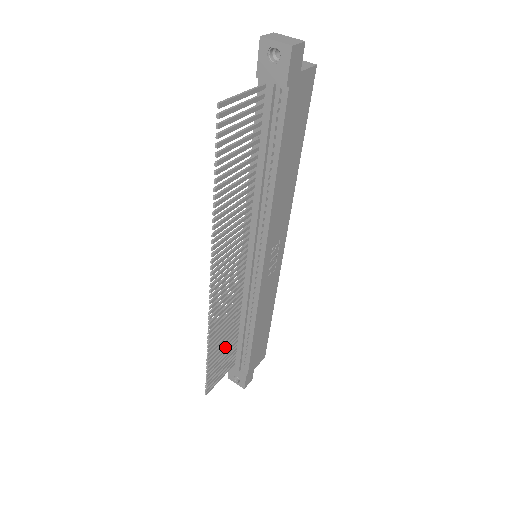
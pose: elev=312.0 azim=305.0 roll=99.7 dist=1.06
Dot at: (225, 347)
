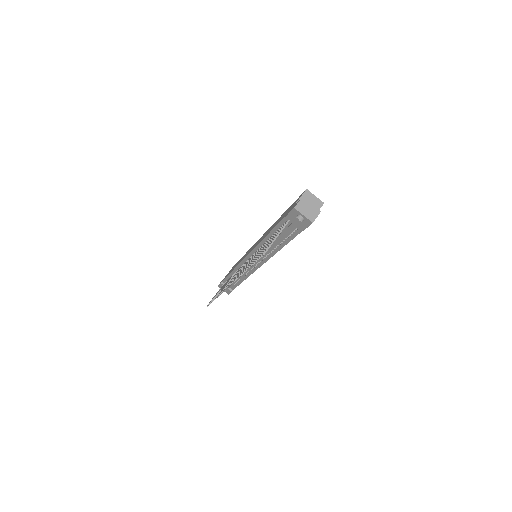
Dot at: occluded
